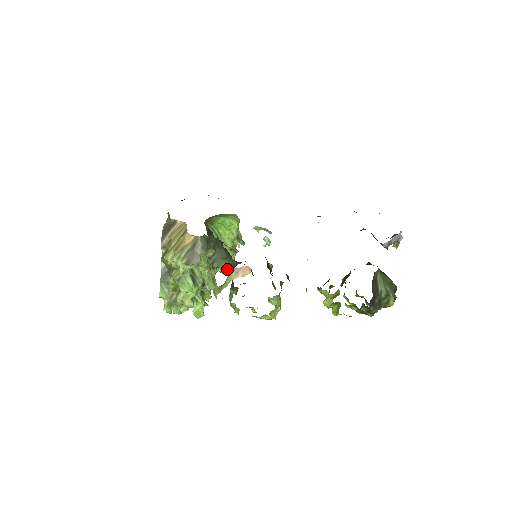
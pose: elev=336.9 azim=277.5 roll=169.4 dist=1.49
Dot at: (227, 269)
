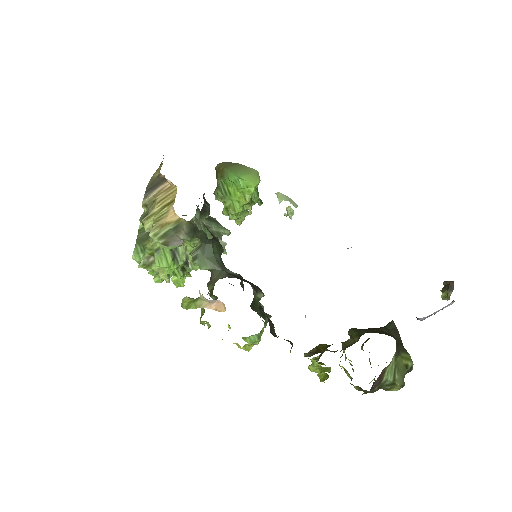
Dot at: (199, 293)
